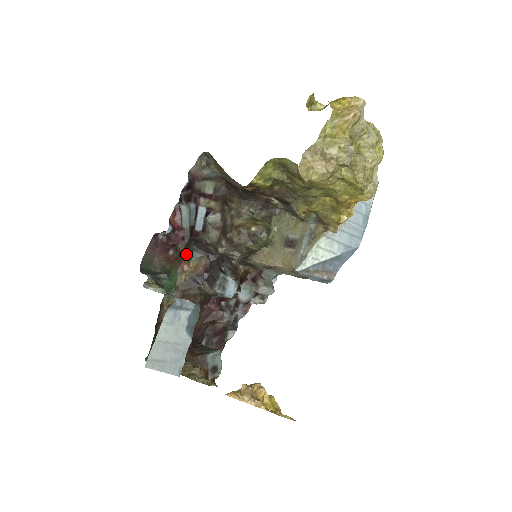
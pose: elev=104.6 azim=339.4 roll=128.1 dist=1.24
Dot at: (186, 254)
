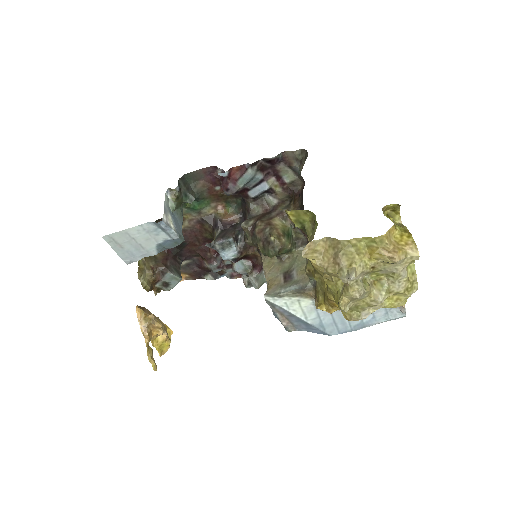
Dot at: (229, 200)
